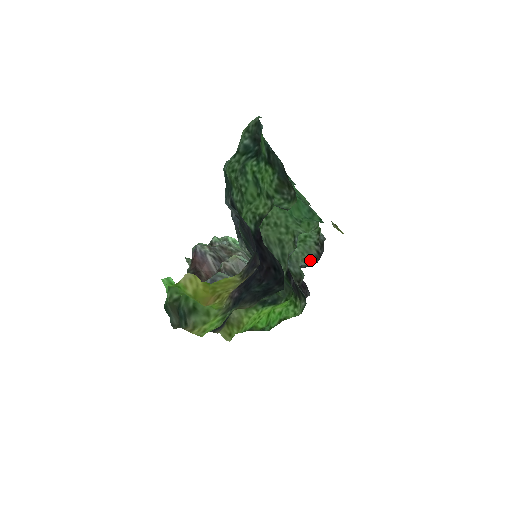
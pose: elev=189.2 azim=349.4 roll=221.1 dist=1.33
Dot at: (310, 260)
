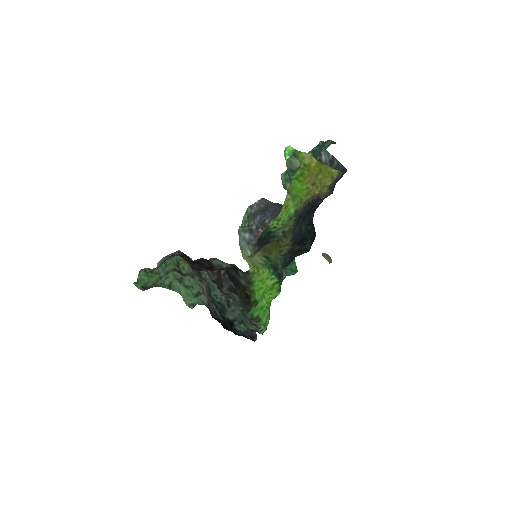
Dot at: occluded
